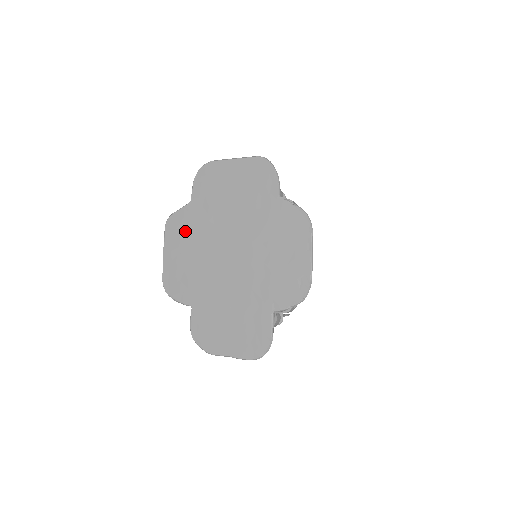
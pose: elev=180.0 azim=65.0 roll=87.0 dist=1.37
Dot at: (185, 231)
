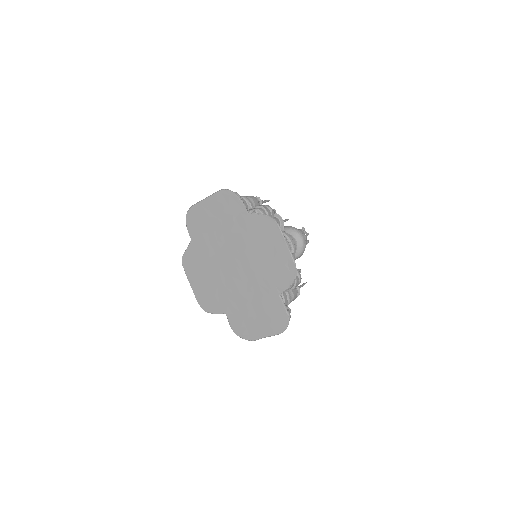
Dot at: (197, 263)
